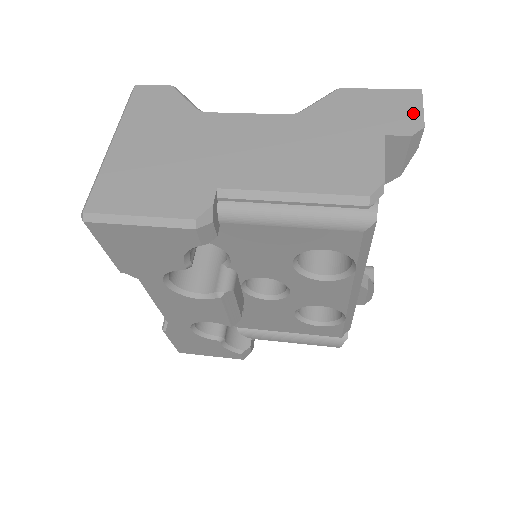
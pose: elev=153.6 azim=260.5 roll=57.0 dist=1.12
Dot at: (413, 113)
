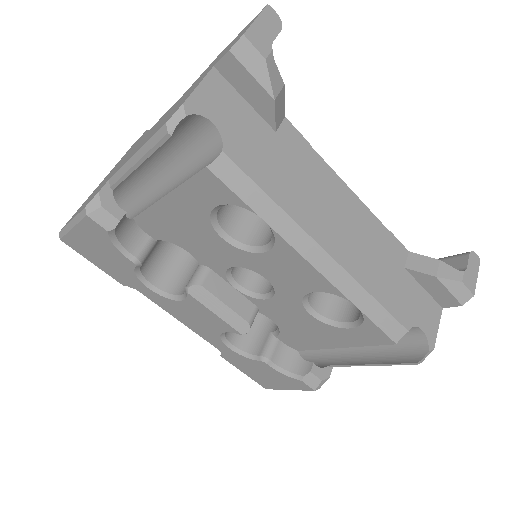
Dot at: (245, 30)
